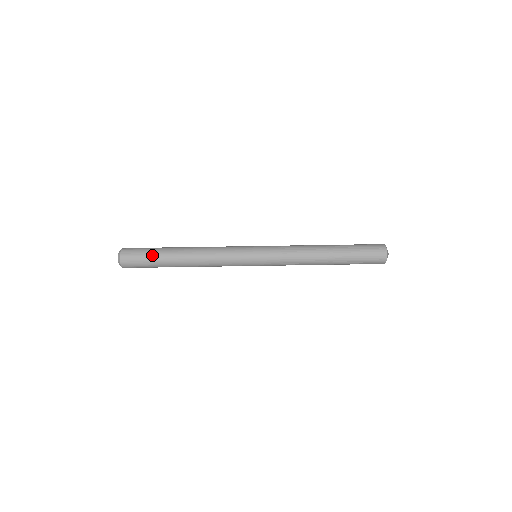
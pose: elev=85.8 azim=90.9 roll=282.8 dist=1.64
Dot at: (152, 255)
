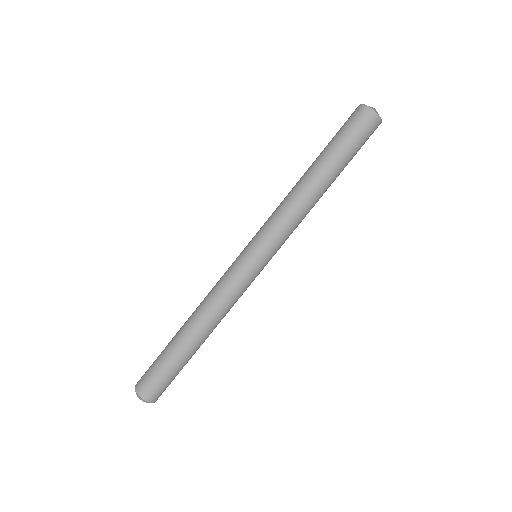
Dot at: (160, 357)
